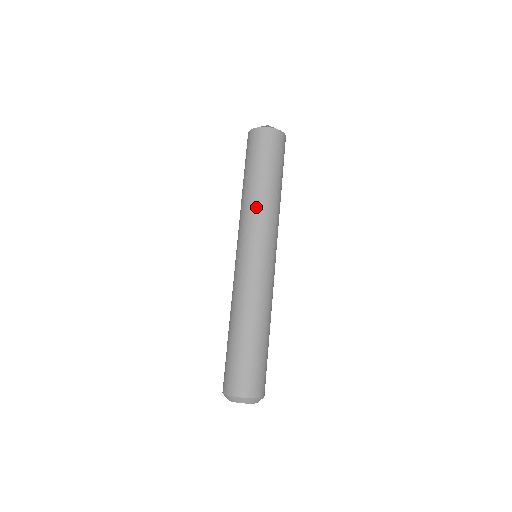
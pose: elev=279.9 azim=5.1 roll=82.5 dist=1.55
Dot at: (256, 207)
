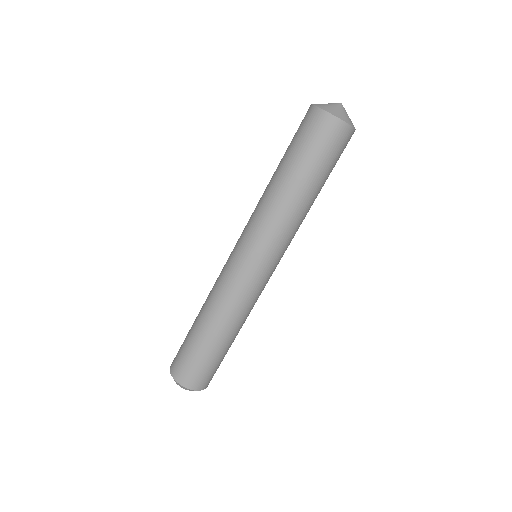
Dot at: (271, 209)
